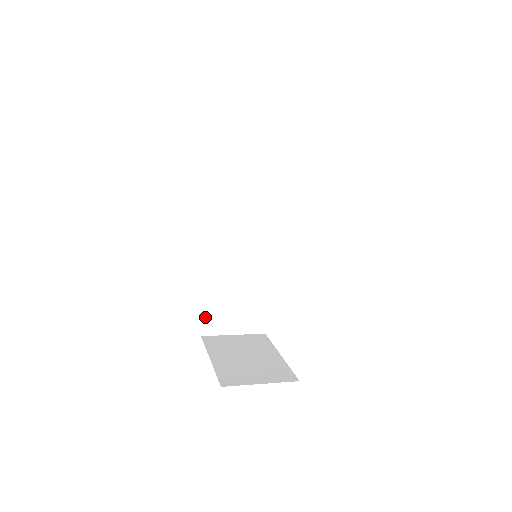
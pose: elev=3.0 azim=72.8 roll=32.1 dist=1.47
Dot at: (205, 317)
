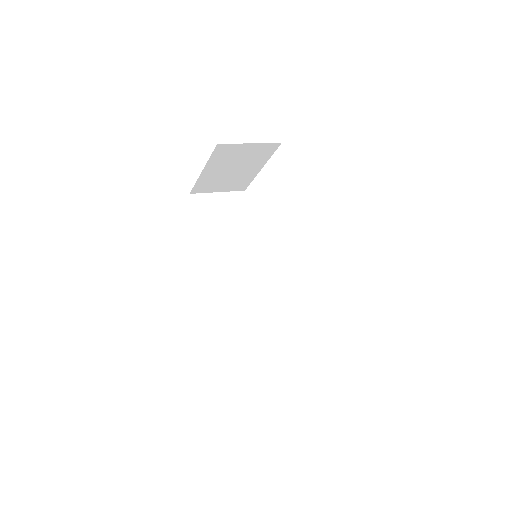
Dot at: (229, 348)
